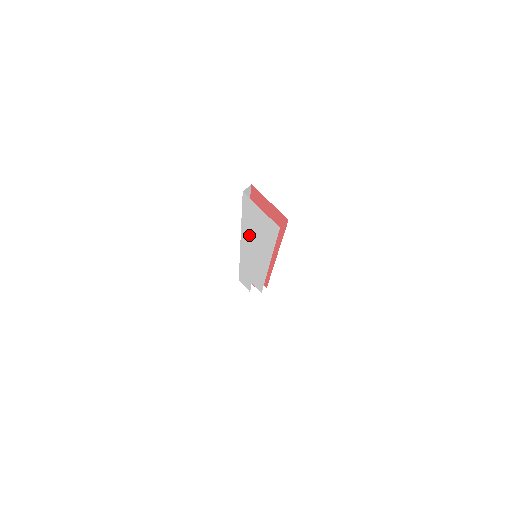
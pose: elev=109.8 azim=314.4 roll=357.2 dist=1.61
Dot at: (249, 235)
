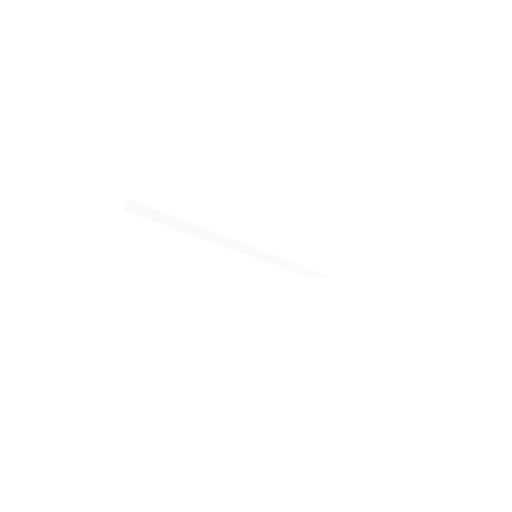
Dot at: occluded
